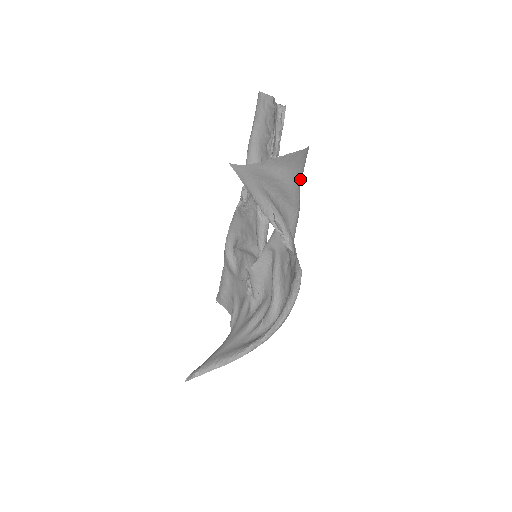
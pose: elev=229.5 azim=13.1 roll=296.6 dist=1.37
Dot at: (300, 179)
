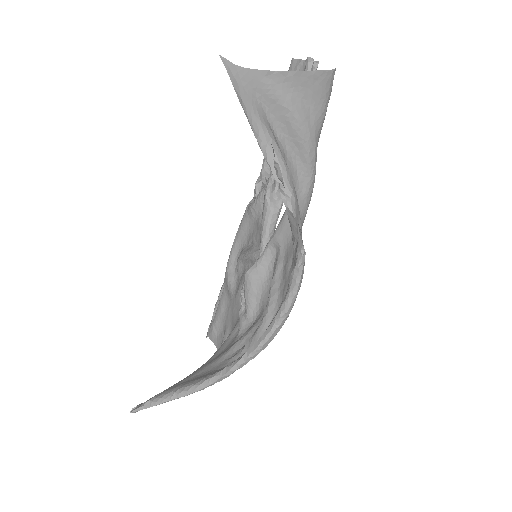
Dot at: (319, 125)
